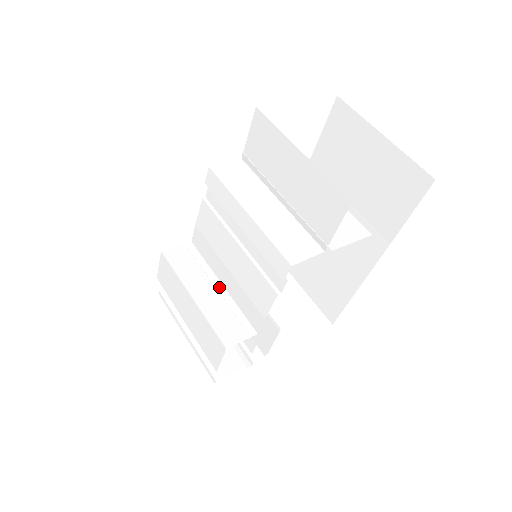
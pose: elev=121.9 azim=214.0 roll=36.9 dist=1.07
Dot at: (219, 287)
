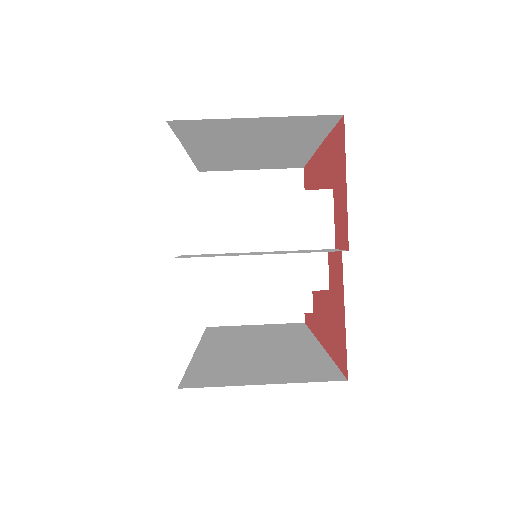
Dot at: occluded
